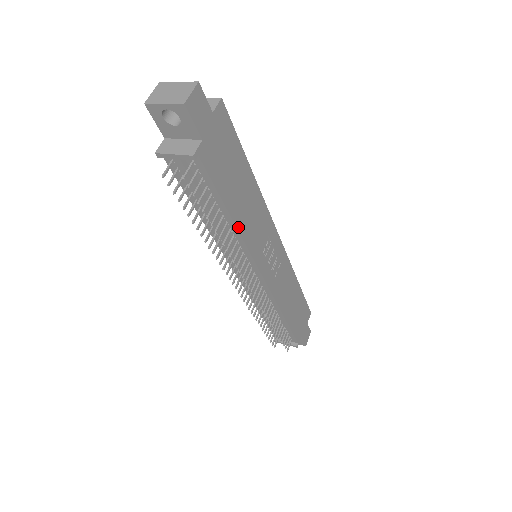
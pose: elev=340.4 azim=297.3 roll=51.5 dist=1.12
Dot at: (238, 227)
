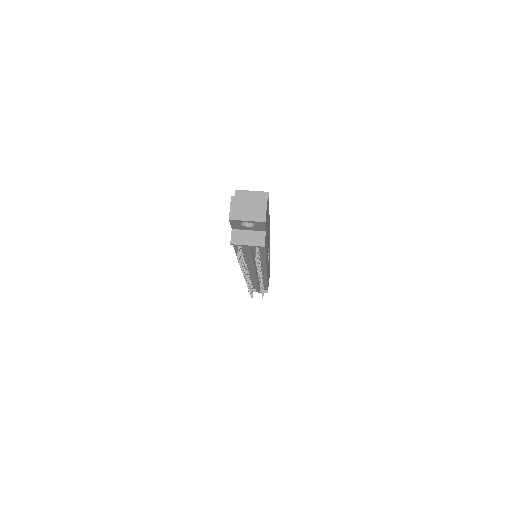
Dot at: (266, 259)
